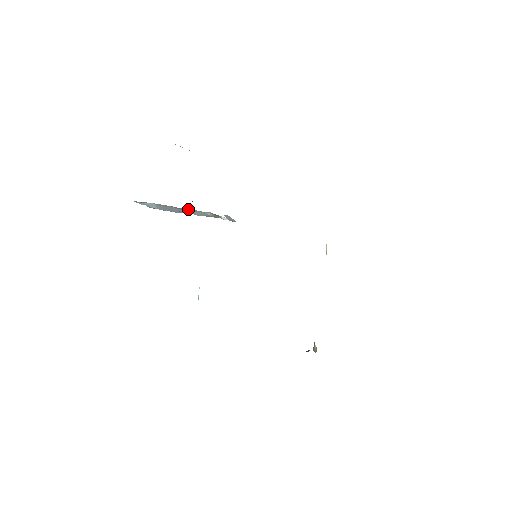
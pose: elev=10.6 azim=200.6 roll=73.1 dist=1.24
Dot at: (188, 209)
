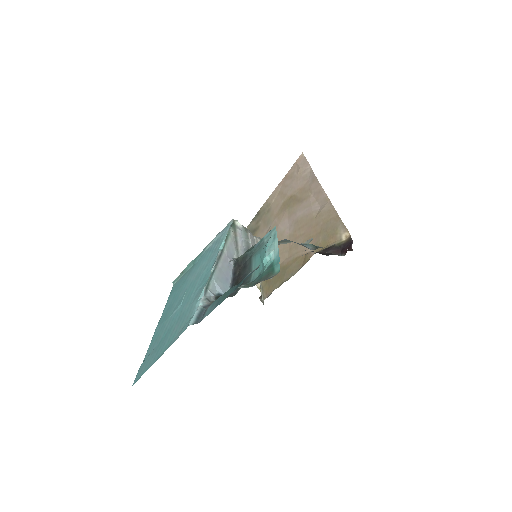
Dot at: (232, 260)
